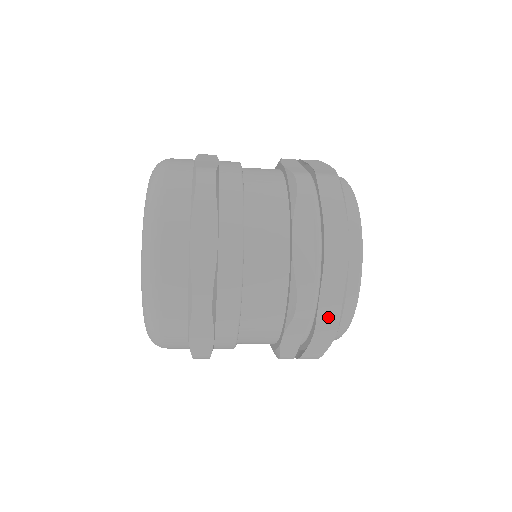
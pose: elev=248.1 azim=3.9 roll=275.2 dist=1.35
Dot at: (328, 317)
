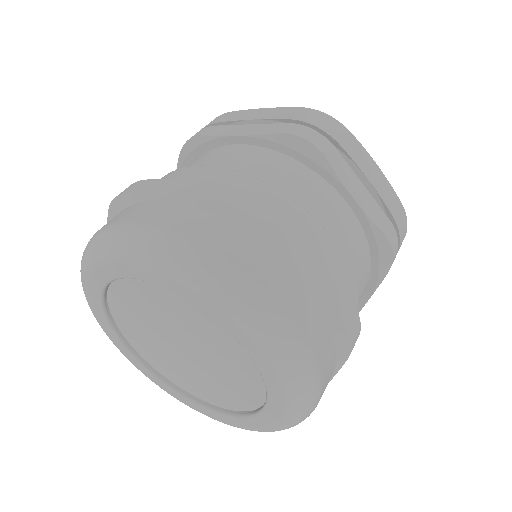
Dot at: occluded
